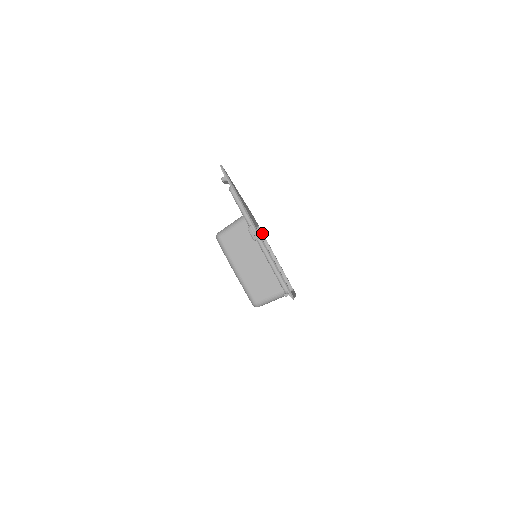
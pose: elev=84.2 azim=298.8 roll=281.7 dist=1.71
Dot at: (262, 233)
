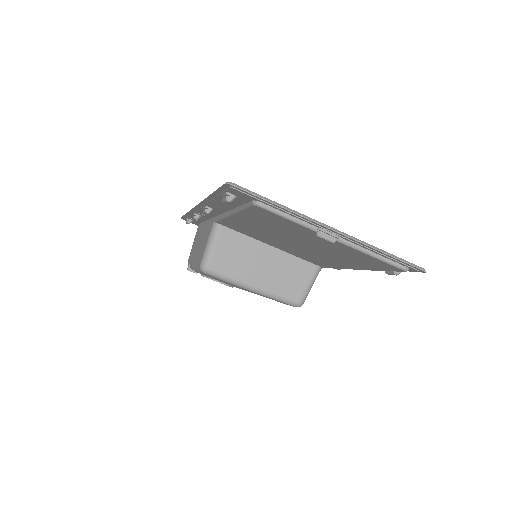
Dot at: occluded
